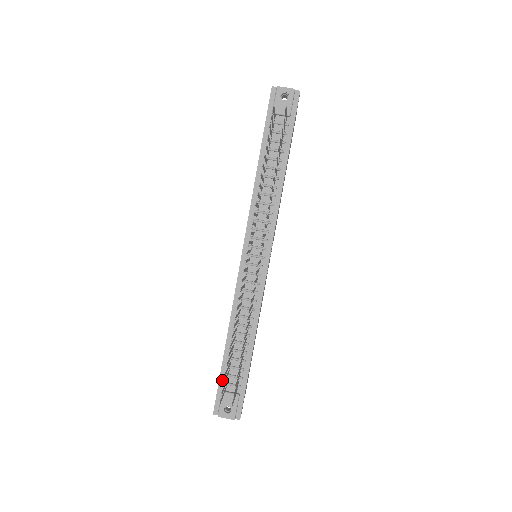
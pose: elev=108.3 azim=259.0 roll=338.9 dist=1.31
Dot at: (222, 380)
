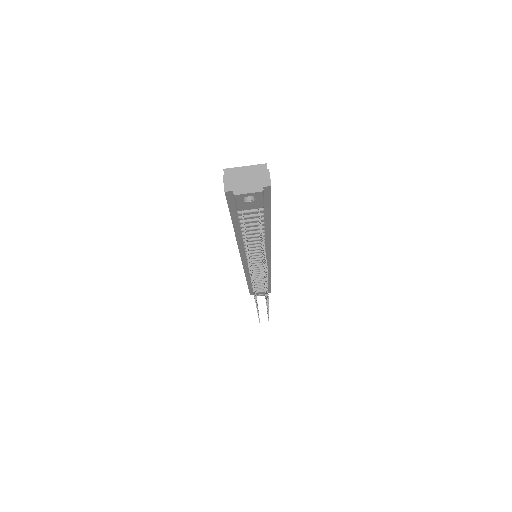
Dot at: (251, 289)
